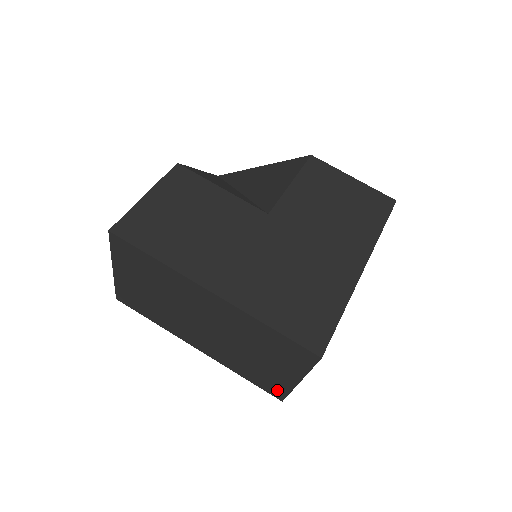
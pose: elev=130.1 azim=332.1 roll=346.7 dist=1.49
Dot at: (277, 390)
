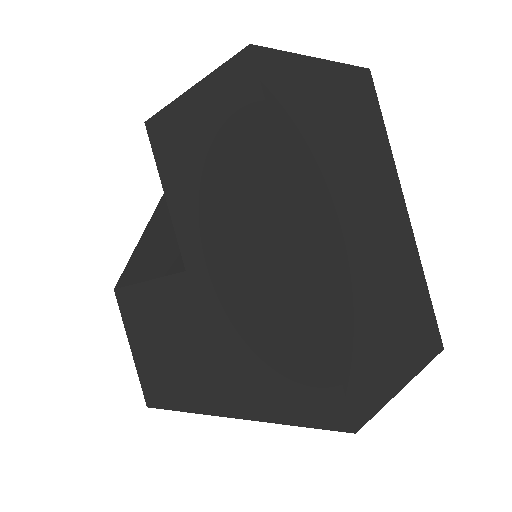
Dot at: occluded
